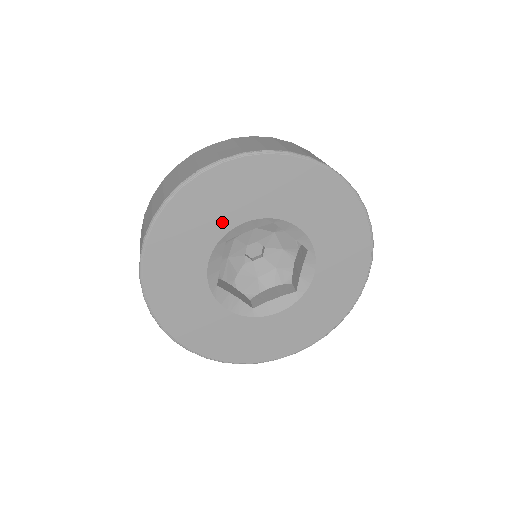
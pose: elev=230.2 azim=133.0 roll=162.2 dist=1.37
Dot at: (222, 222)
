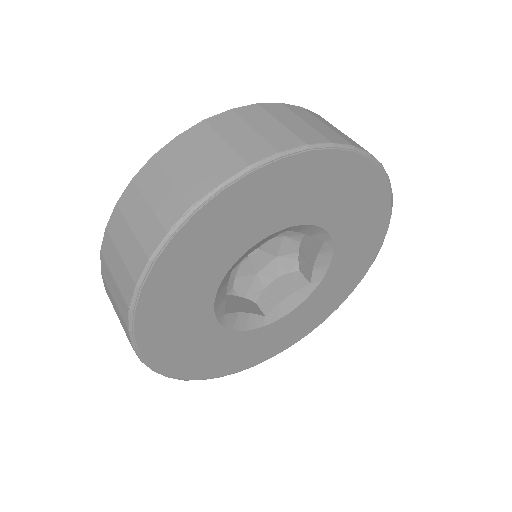
Dot at: (228, 255)
